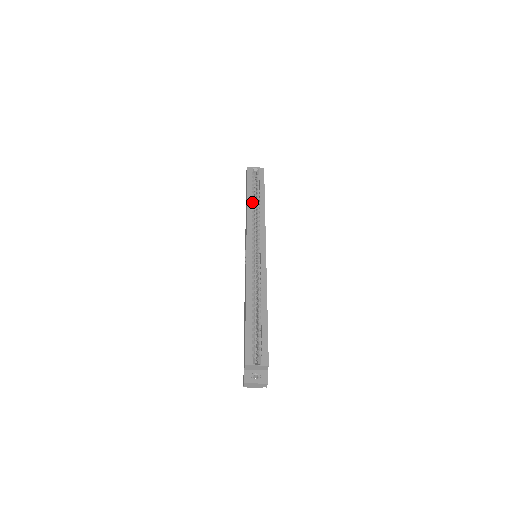
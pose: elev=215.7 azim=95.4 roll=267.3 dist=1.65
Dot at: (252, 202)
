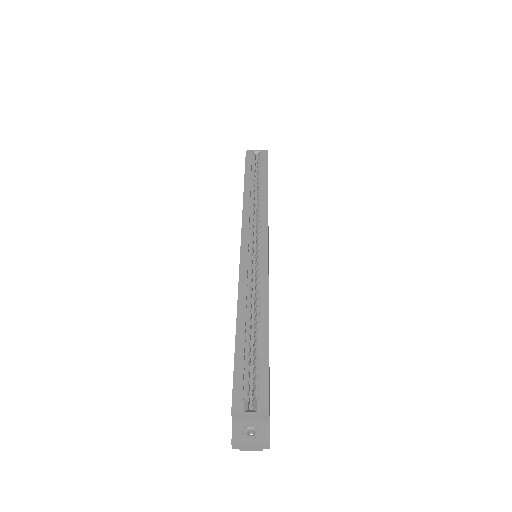
Dot at: (251, 189)
